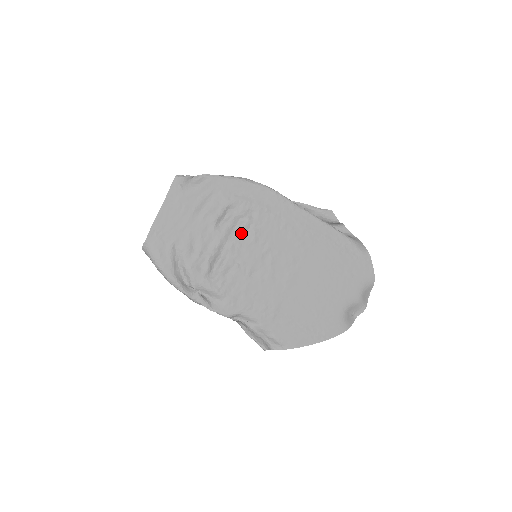
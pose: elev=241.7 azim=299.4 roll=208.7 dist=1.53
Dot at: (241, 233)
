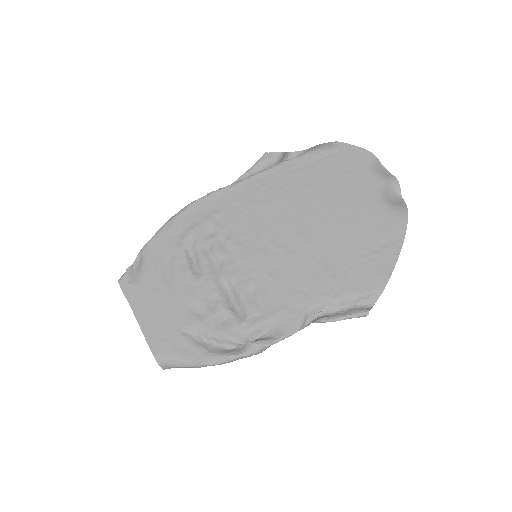
Dot at: (221, 255)
